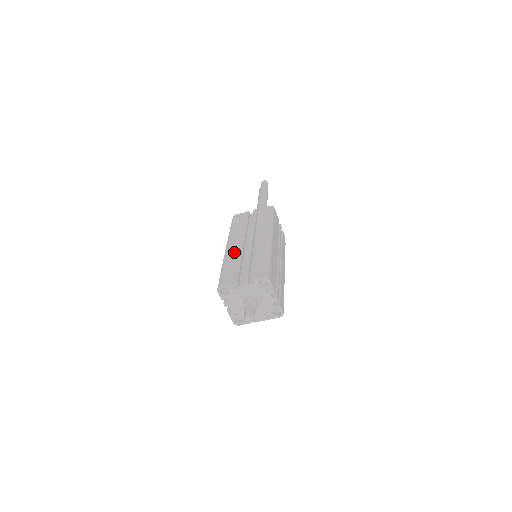
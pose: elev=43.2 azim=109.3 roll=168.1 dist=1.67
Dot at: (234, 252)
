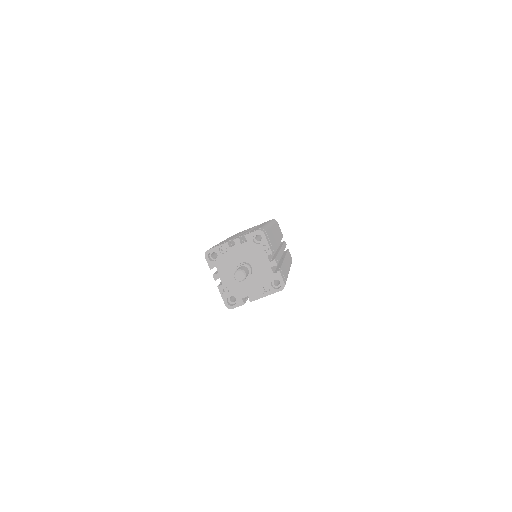
Dot at: occluded
